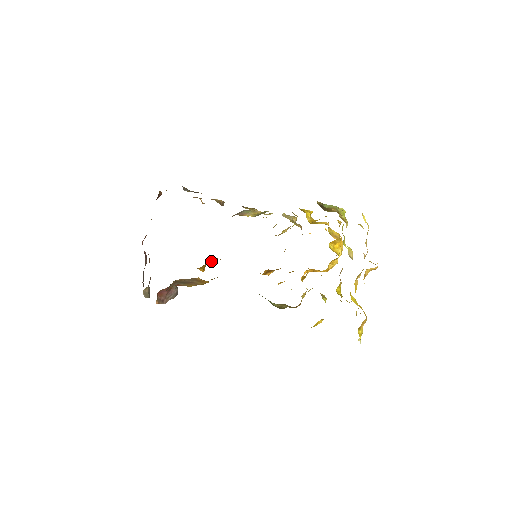
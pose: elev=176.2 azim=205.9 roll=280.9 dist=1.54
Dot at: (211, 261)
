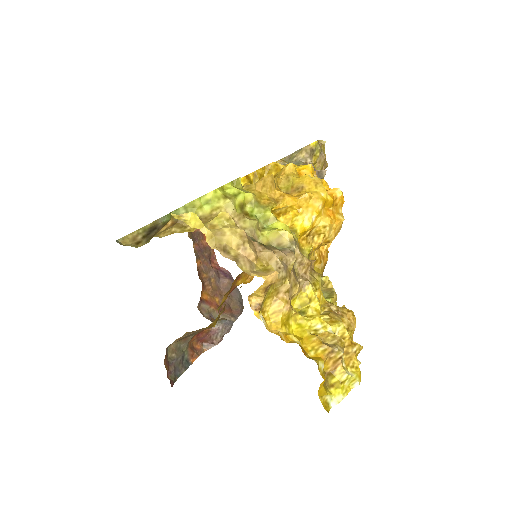
Dot at: occluded
